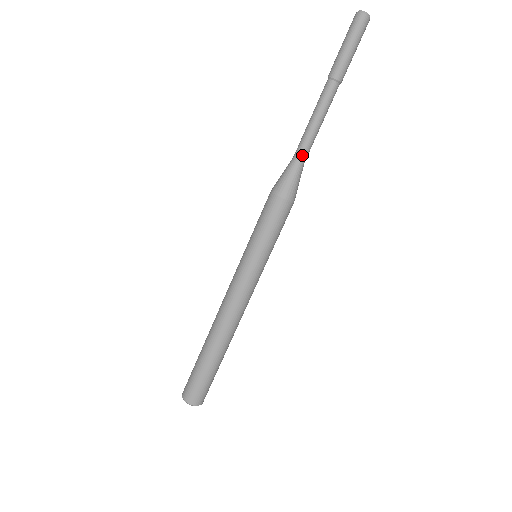
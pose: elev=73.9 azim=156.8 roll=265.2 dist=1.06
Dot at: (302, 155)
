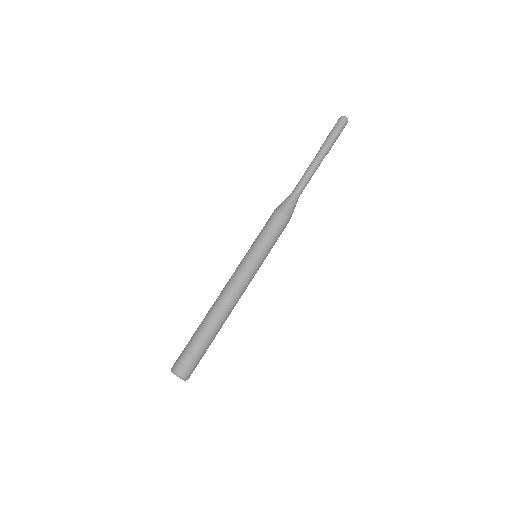
Dot at: (295, 188)
